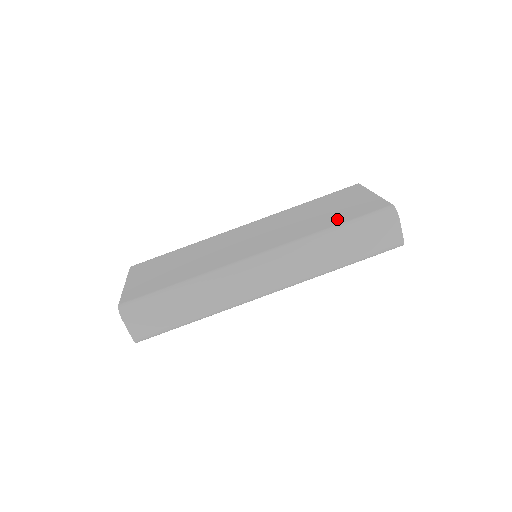
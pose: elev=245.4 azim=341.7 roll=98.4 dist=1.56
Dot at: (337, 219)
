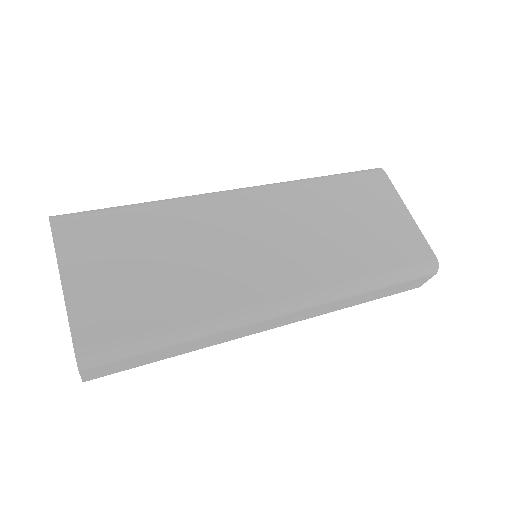
Dot at: (378, 257)
